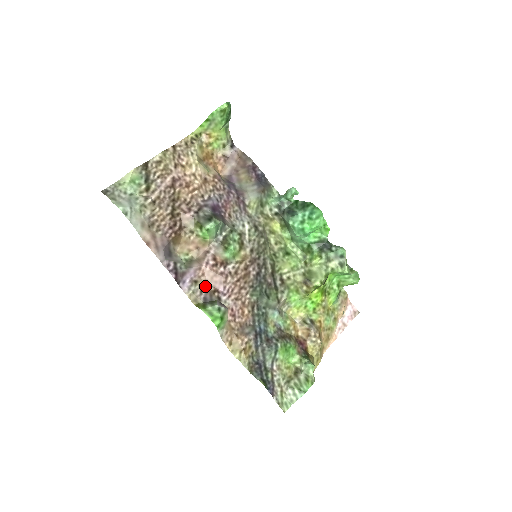
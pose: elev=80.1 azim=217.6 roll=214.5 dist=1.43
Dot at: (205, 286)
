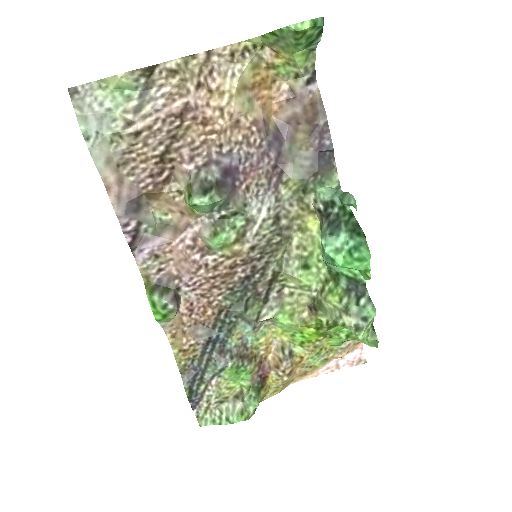
Dot at: (168, 265)
